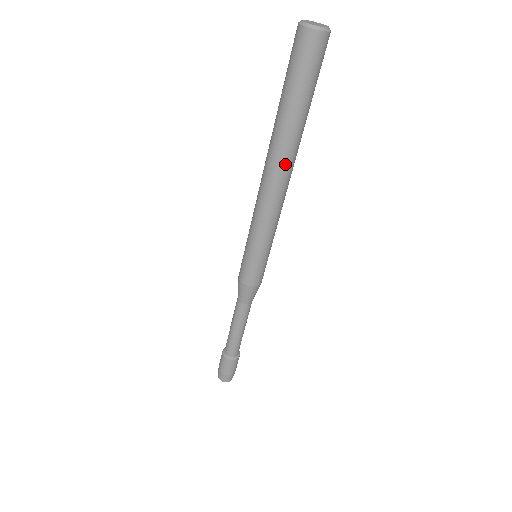
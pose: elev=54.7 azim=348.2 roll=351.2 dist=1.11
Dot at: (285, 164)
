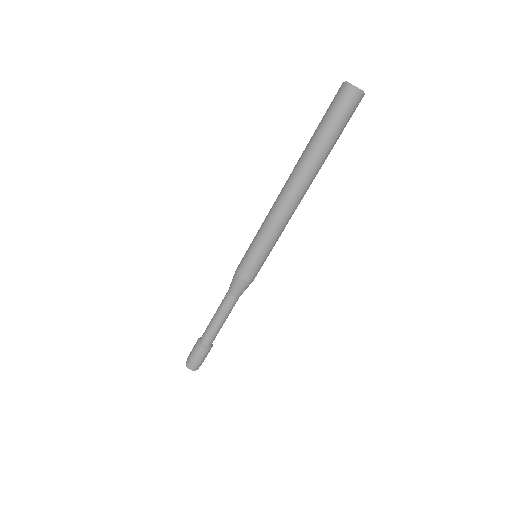
Dot at: (302, 181)
